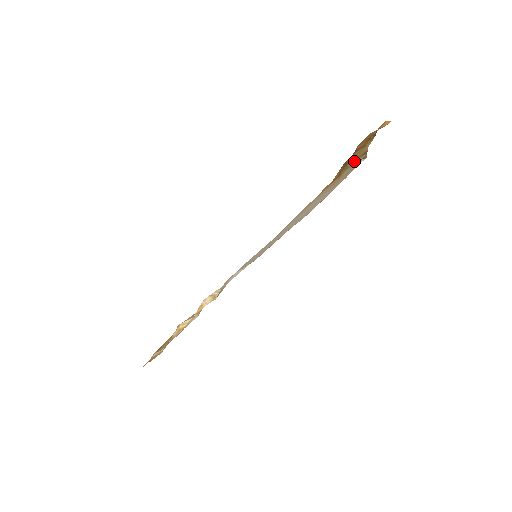
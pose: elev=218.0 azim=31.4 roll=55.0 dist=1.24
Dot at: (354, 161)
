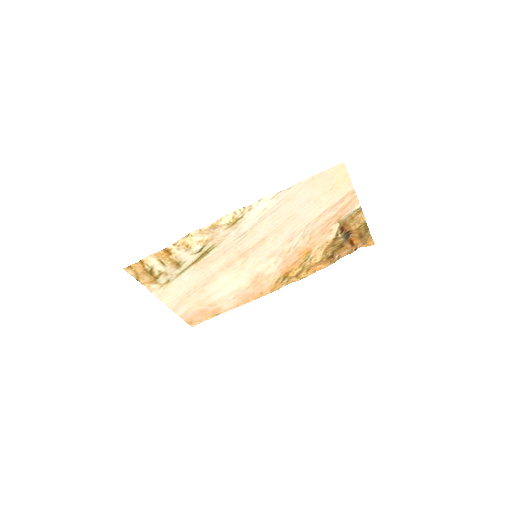
Dot at: (351, 218)
